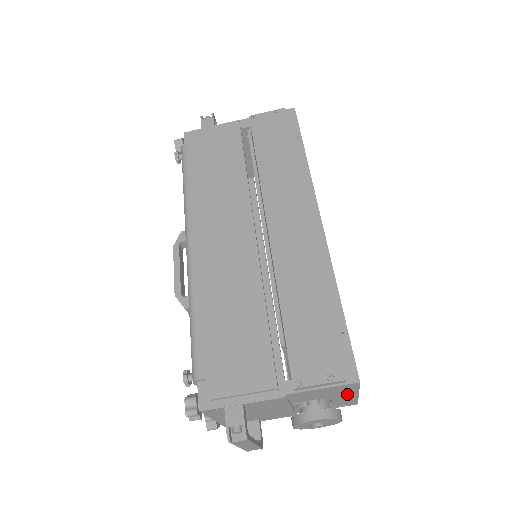
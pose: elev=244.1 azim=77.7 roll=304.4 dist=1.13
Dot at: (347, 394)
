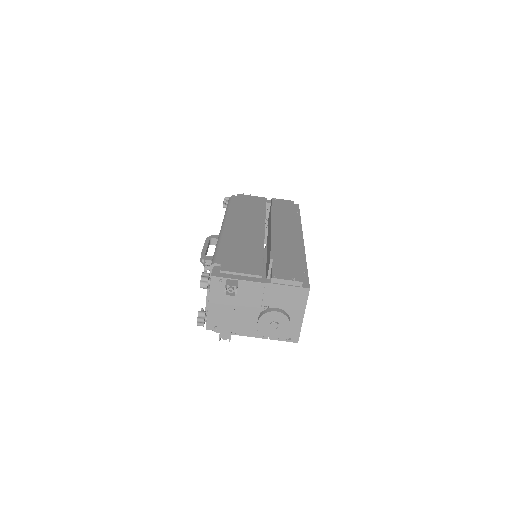
Dot at: (297, 311)
